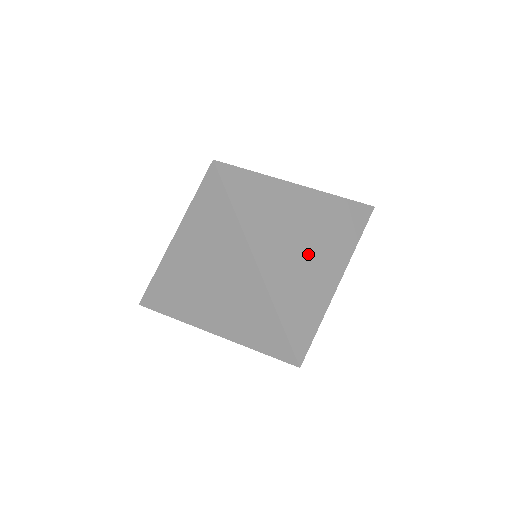
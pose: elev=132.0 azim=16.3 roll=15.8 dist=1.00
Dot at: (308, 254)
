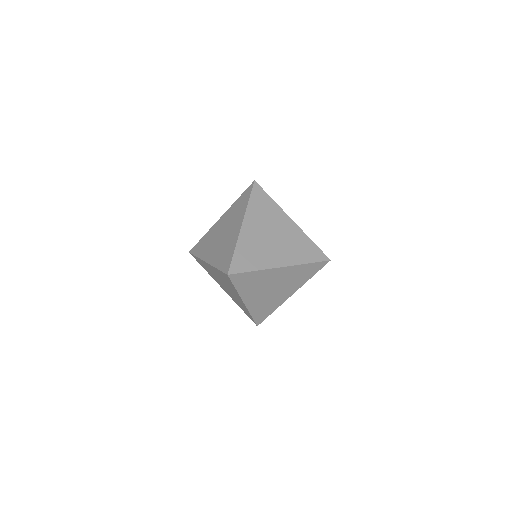
Dot at: occluded
